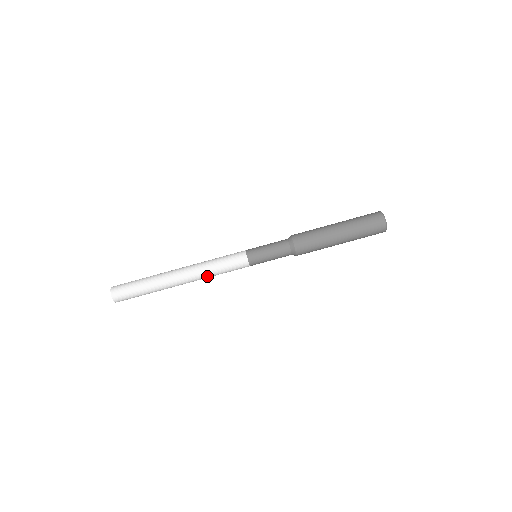
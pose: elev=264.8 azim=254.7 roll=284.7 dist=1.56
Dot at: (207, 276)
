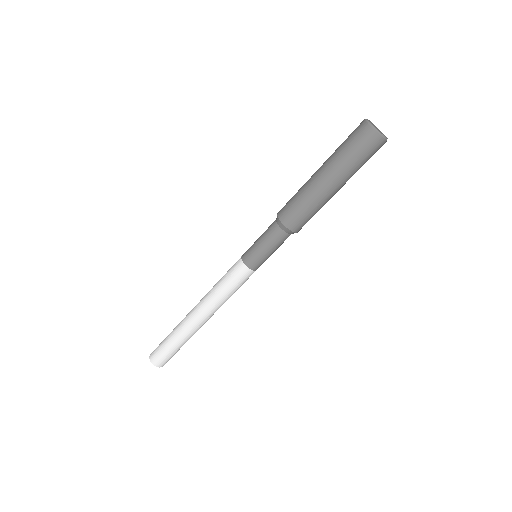
Dot at: (221, 304)
